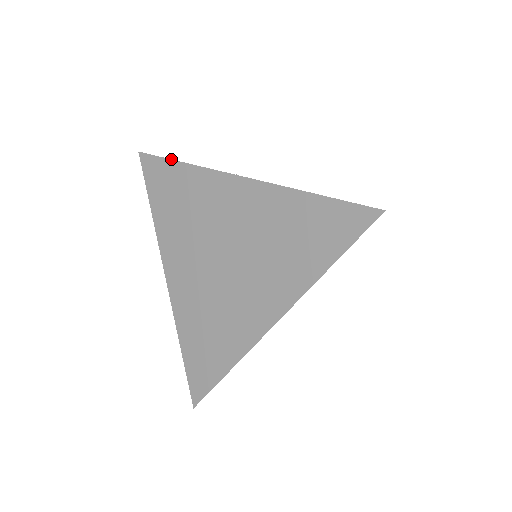
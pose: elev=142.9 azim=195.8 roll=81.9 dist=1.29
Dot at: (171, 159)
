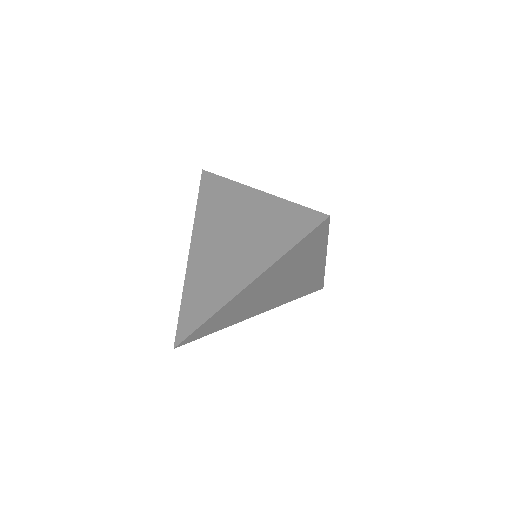
Dot at: occluded
